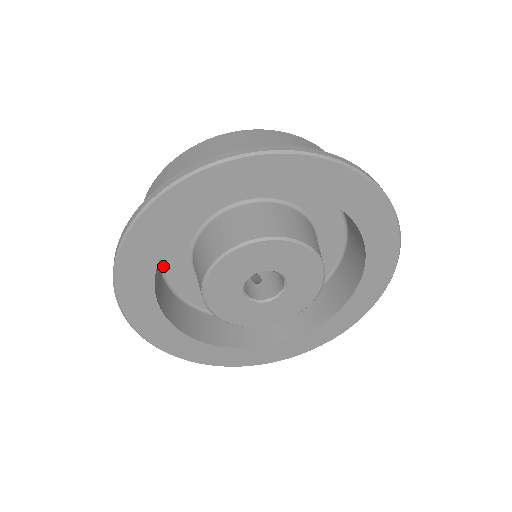
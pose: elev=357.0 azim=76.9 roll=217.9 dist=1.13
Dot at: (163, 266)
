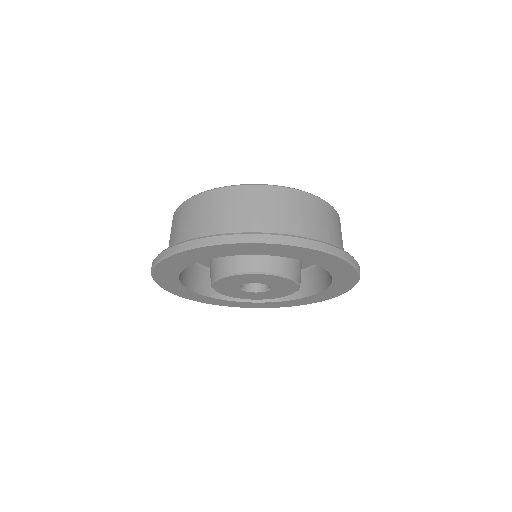
Dot at: occluded
